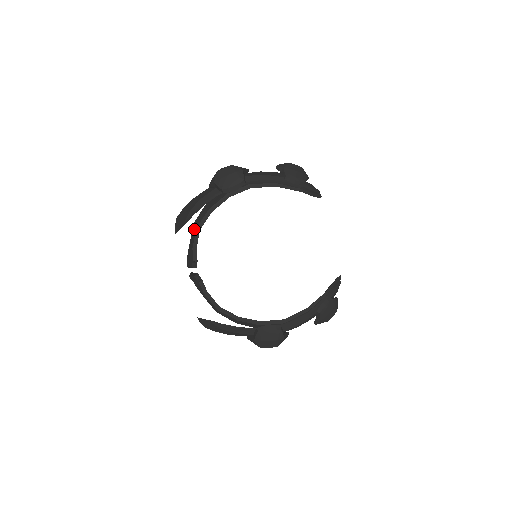
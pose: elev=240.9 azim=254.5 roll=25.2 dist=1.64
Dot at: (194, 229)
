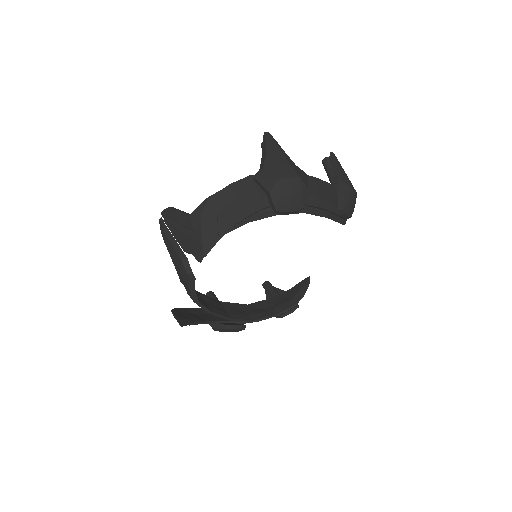
Dot at: occluded
